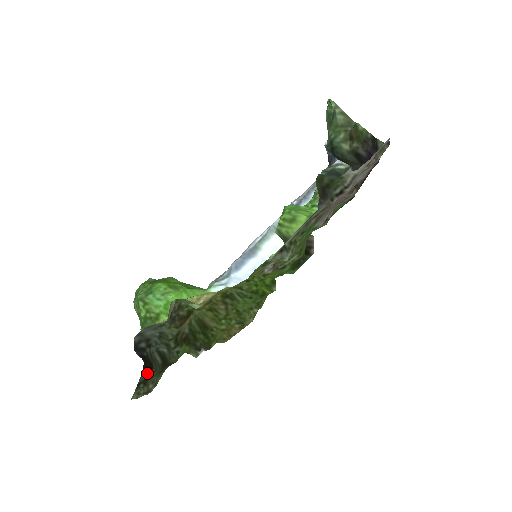
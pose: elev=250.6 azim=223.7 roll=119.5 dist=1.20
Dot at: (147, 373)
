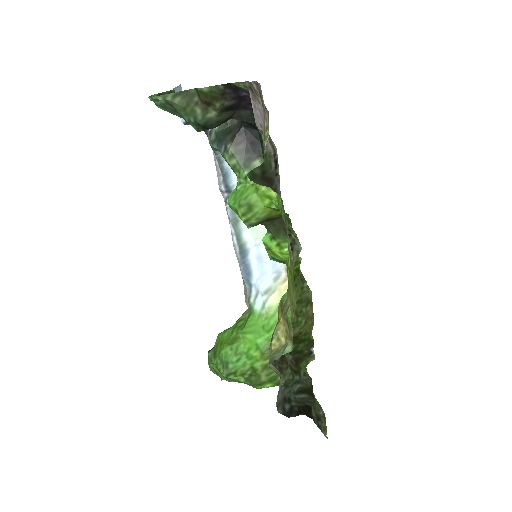
Dot at: (312, 414)
